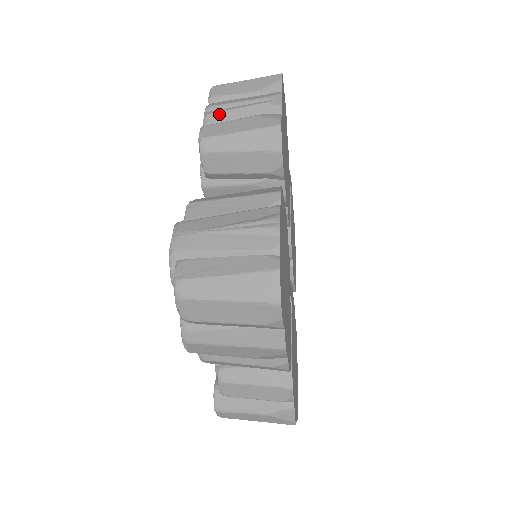
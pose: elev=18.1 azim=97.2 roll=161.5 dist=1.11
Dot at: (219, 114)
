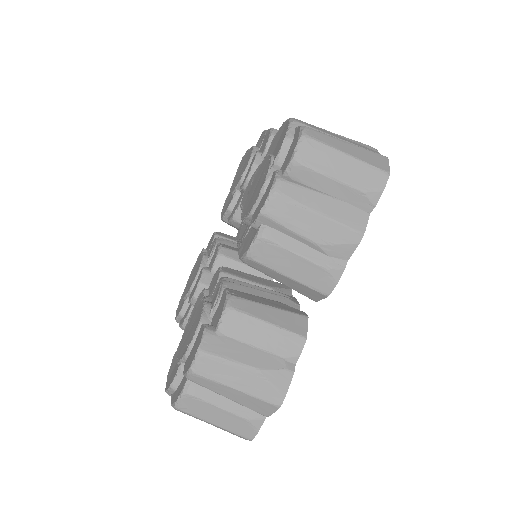
Dot at: occluded
